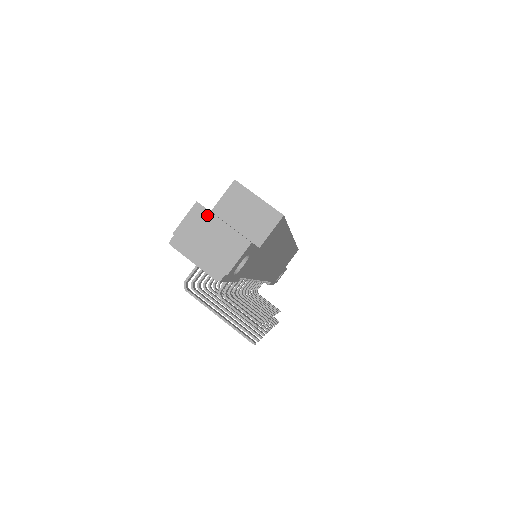
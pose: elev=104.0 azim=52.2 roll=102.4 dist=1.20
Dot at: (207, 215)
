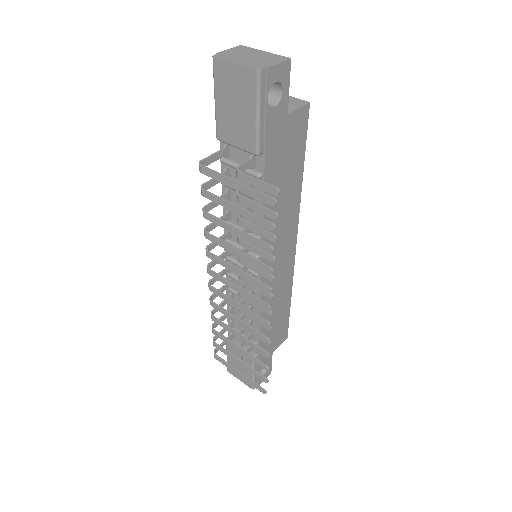
Dot at: (250, 49)
